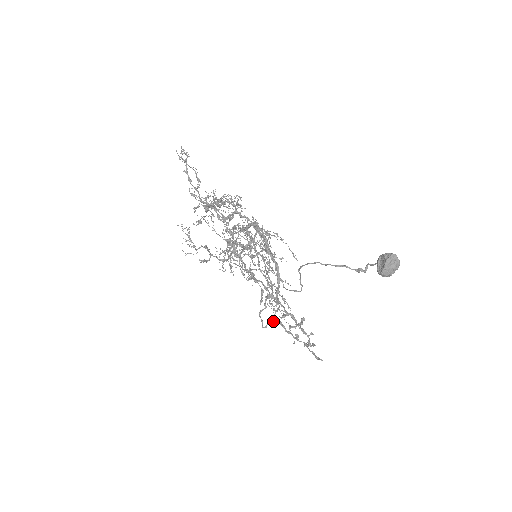
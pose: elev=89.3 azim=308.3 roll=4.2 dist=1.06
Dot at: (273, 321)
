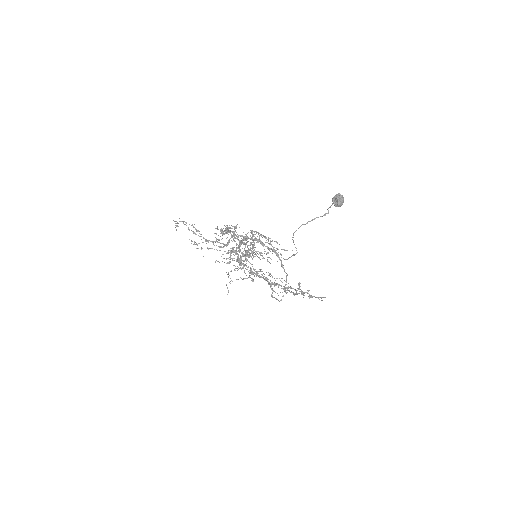
Dot at: (285, 291)
